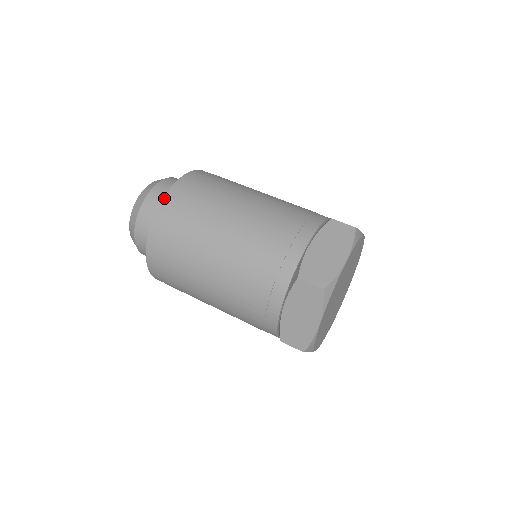
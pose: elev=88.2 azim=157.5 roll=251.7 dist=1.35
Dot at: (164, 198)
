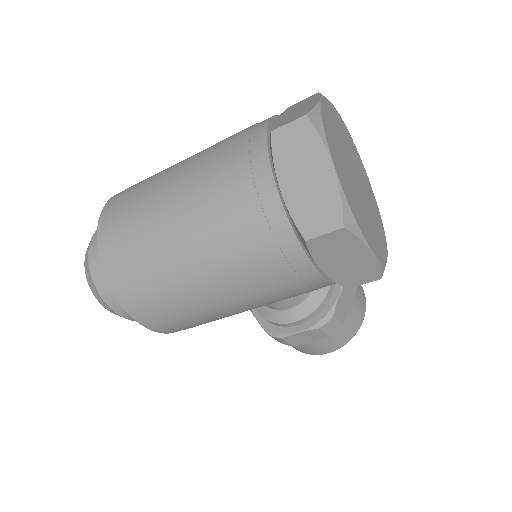
Dot at: (106, 204)
